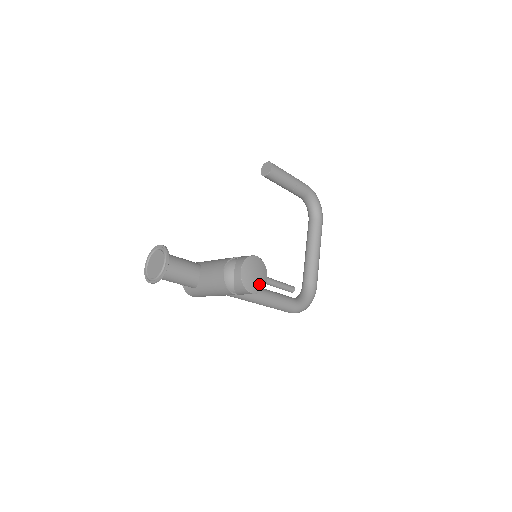
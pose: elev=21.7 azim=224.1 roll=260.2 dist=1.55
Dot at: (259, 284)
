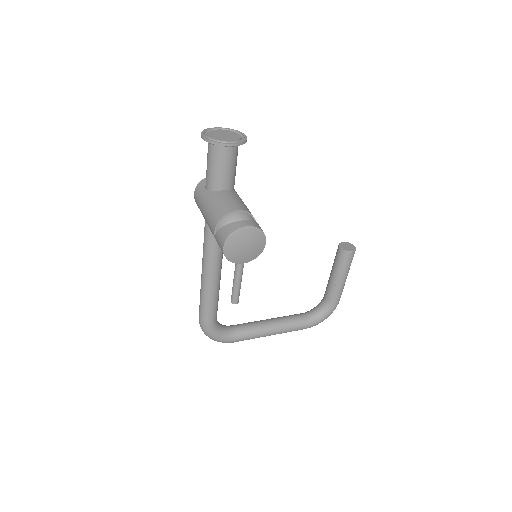
Dot at: (235, 254)
